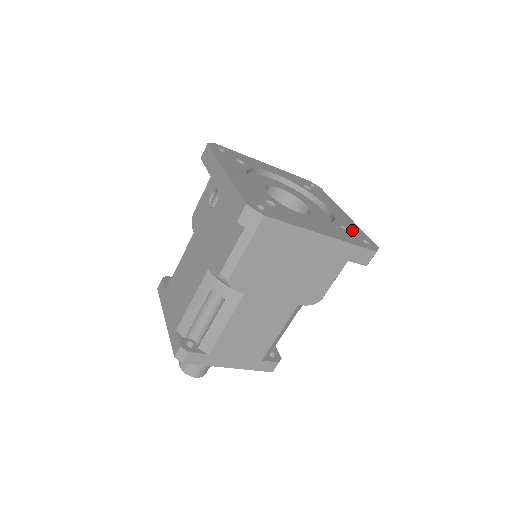
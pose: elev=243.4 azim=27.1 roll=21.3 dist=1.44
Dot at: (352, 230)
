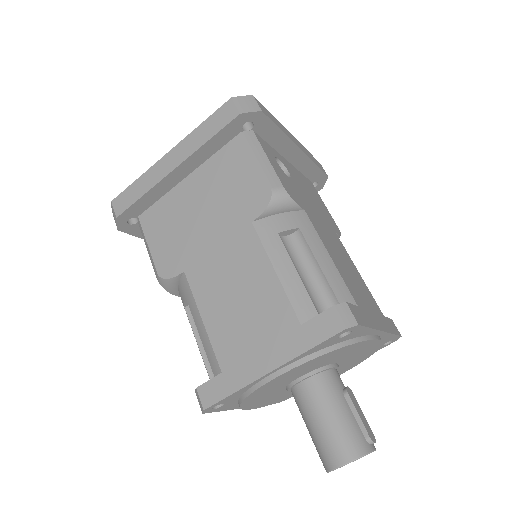
Dot at: occluded
